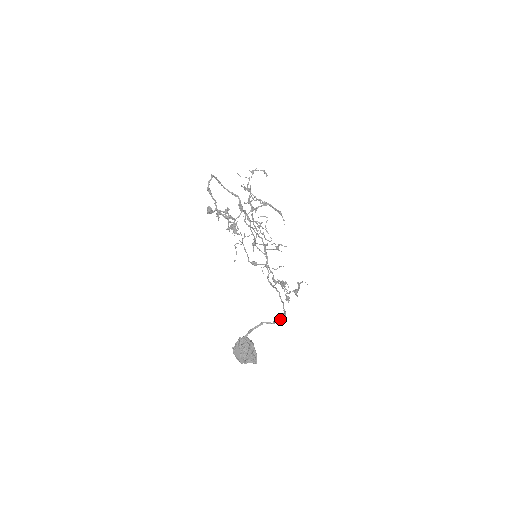
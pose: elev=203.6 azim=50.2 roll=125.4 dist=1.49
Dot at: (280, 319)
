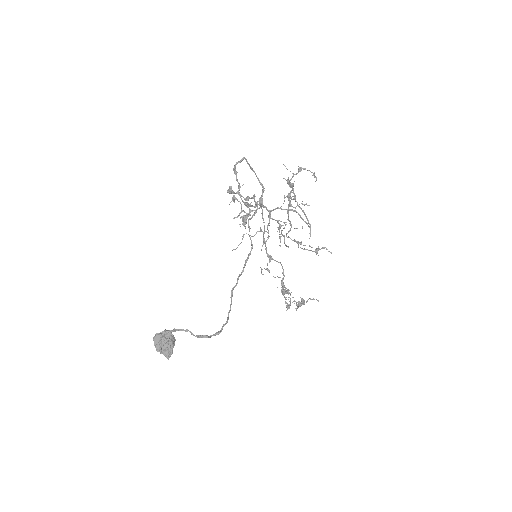
Dot at: (204, 337)
